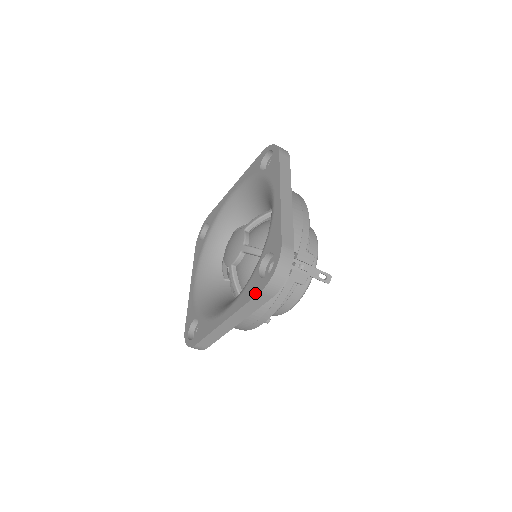
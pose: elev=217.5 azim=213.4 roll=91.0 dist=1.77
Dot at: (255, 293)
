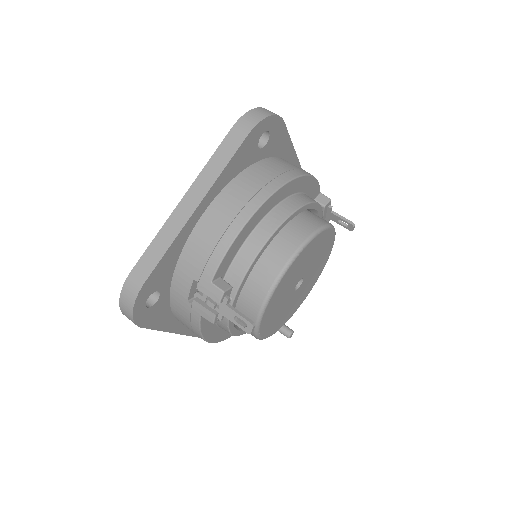
Dot at: occluded
